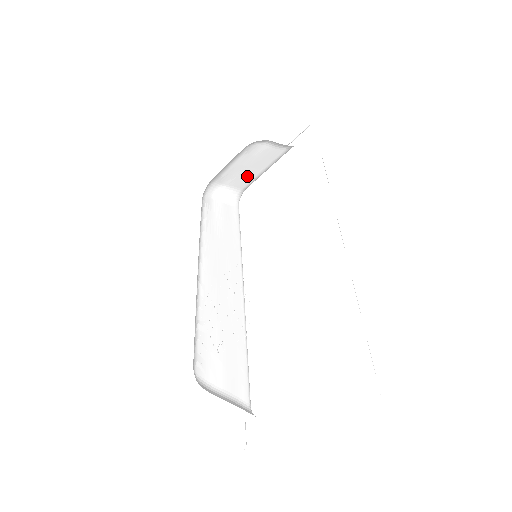
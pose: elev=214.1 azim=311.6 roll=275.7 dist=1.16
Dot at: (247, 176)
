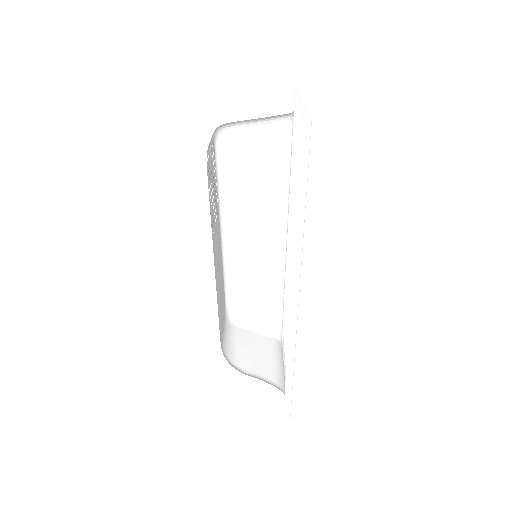
Dot at: (264, 364)
